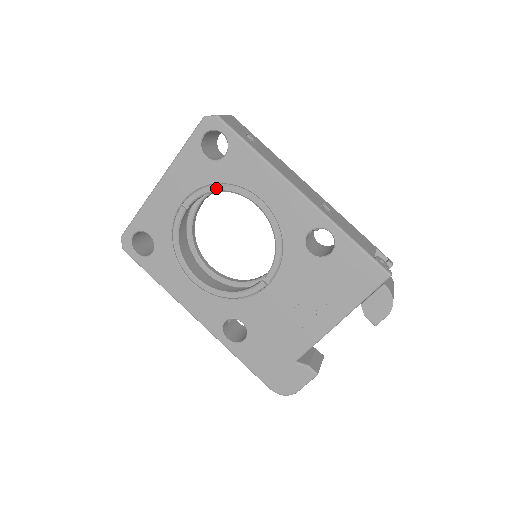
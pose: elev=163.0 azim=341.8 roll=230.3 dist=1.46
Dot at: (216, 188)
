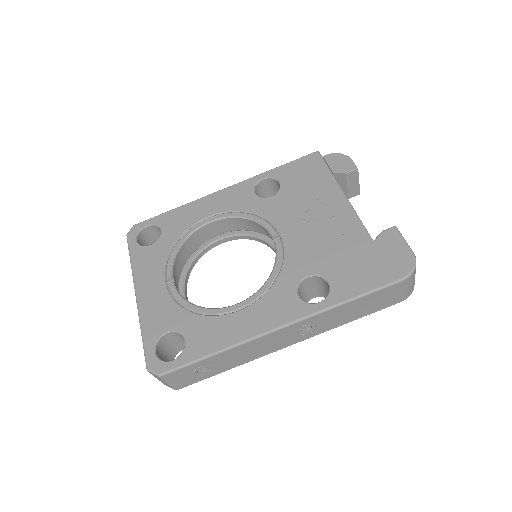
Dot at: (176, 247)
